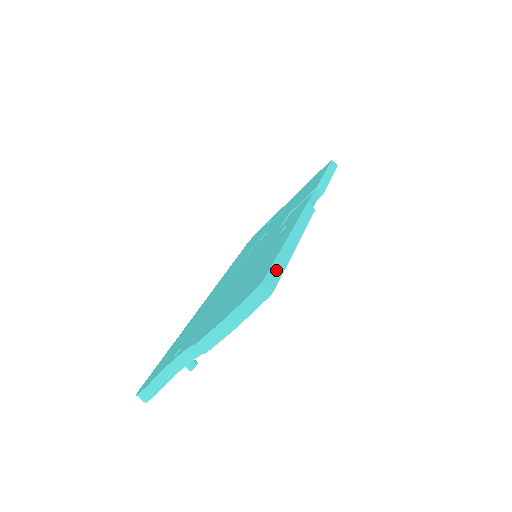
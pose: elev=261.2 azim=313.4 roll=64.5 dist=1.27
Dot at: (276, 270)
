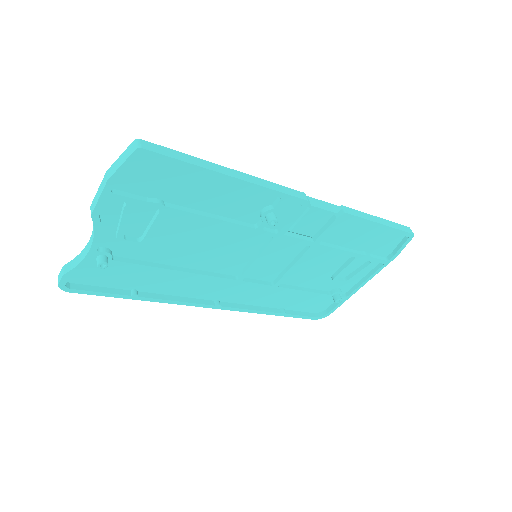
Dot at: (171, 152)
